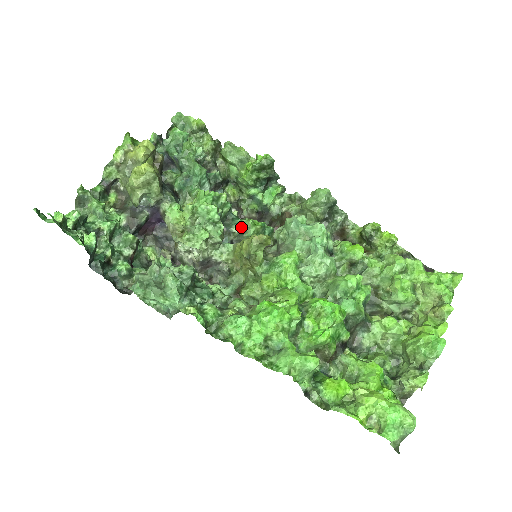
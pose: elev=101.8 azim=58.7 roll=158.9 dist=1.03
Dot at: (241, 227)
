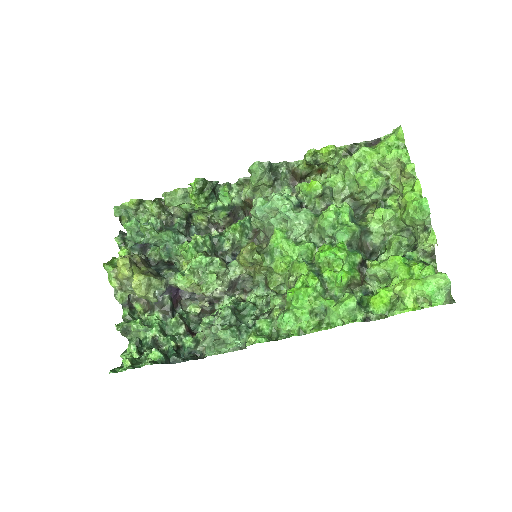
Dot at: (229, 241)
